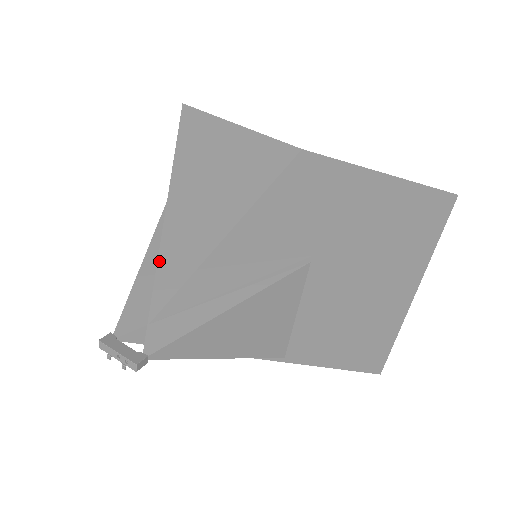
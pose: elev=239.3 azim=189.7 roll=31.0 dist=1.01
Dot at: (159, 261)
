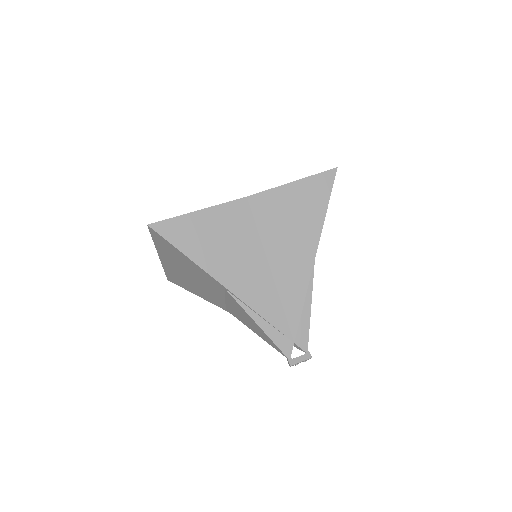
Dot at: (266, 319)
